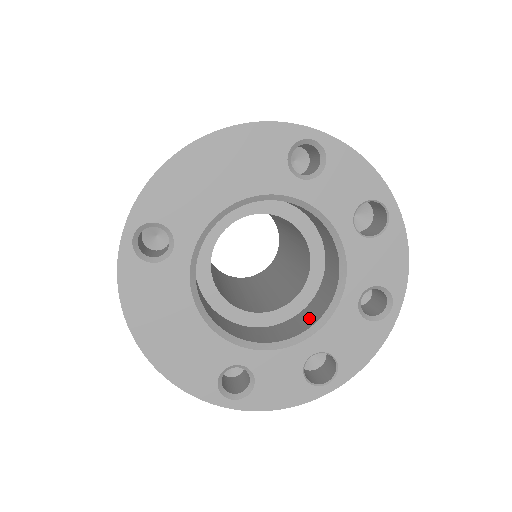
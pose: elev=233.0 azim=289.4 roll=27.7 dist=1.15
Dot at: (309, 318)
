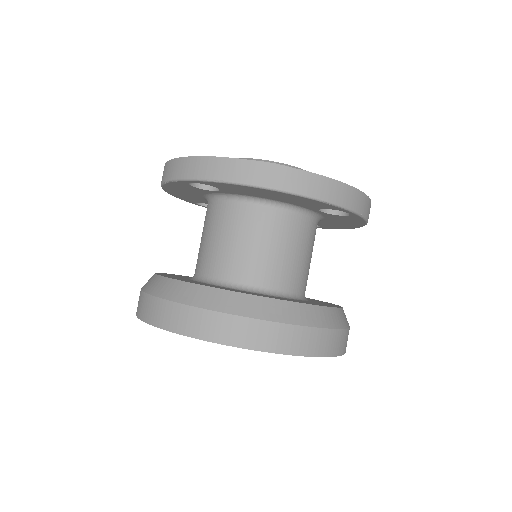
Dot at: occluded
